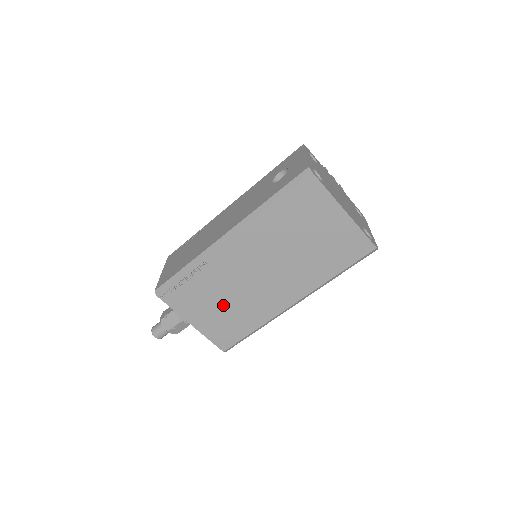
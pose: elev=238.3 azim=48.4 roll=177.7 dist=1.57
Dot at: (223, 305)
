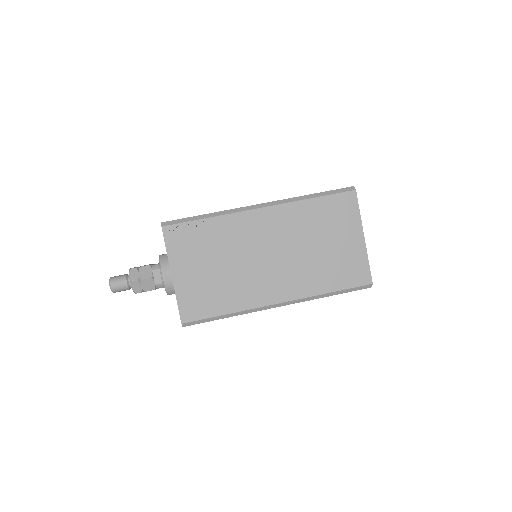
Dot at: (215, 270)
